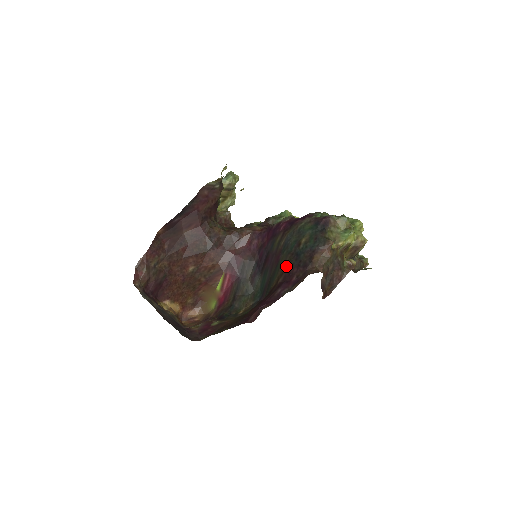
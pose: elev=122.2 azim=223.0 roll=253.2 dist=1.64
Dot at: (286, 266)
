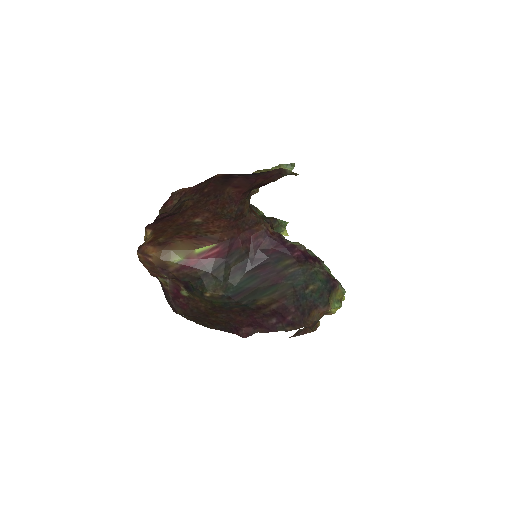
Dot at: (285, 297)
